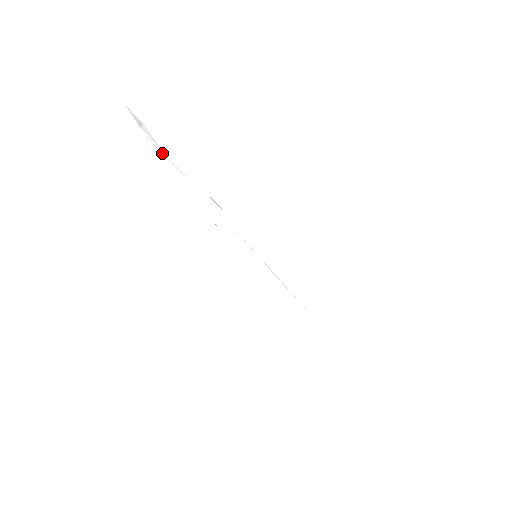
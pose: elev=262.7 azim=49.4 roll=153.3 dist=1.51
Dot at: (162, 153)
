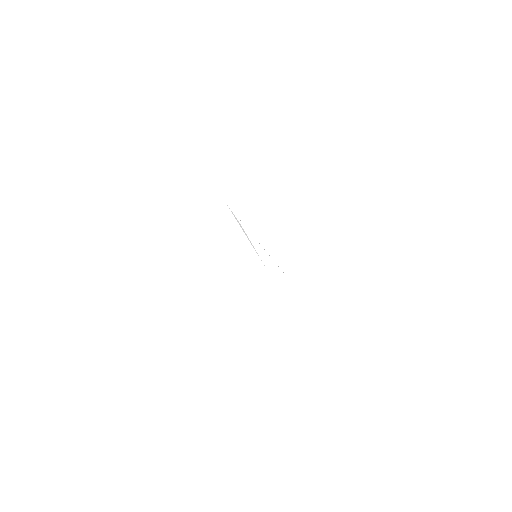
Dot at: occluded
